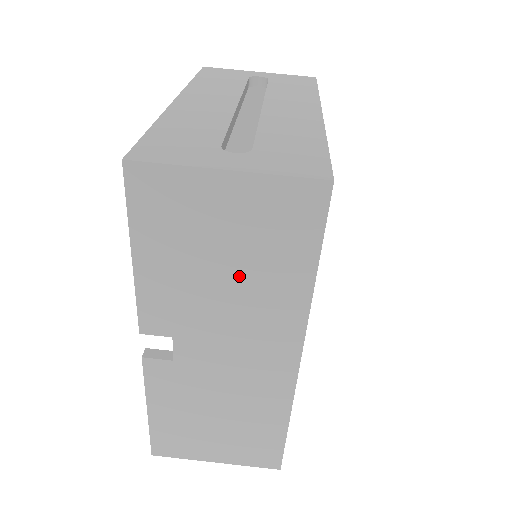
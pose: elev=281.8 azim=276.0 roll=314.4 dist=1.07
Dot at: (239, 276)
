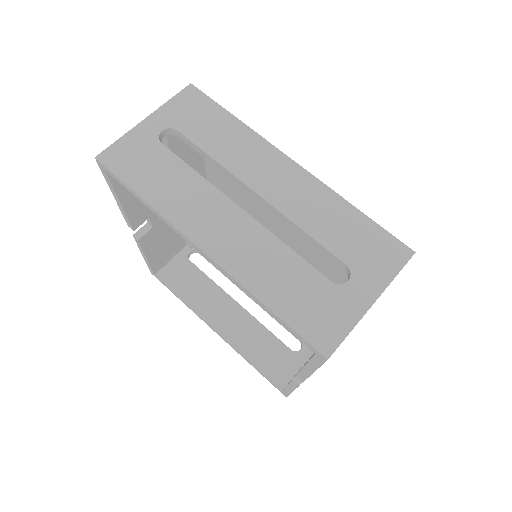
Dot at: occluded
